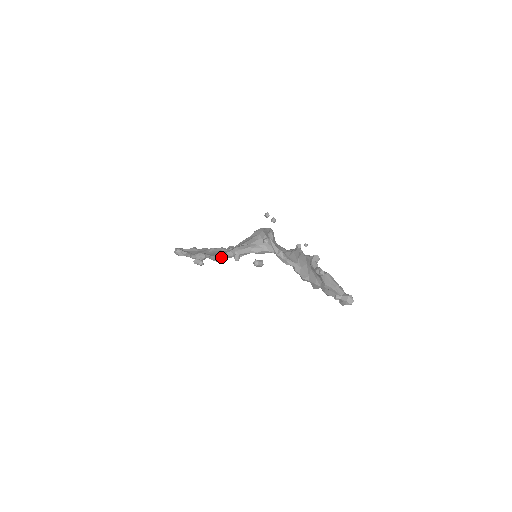
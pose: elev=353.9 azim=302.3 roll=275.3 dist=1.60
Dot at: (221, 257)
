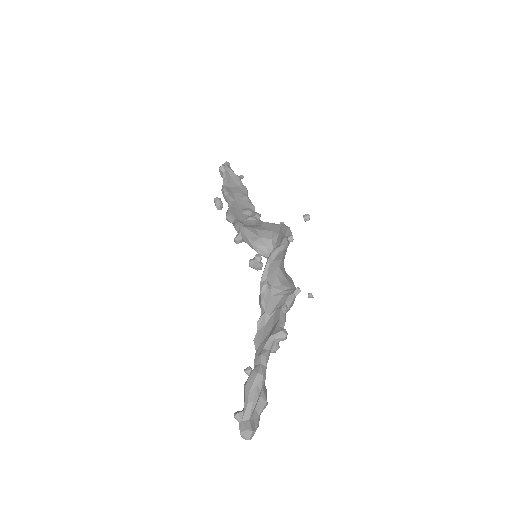
Dot at: (231, 221)
